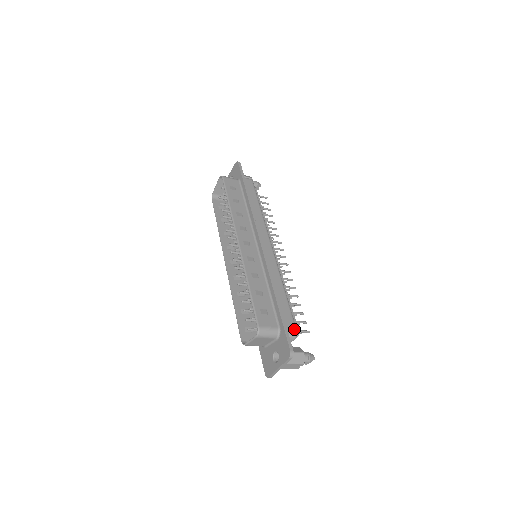
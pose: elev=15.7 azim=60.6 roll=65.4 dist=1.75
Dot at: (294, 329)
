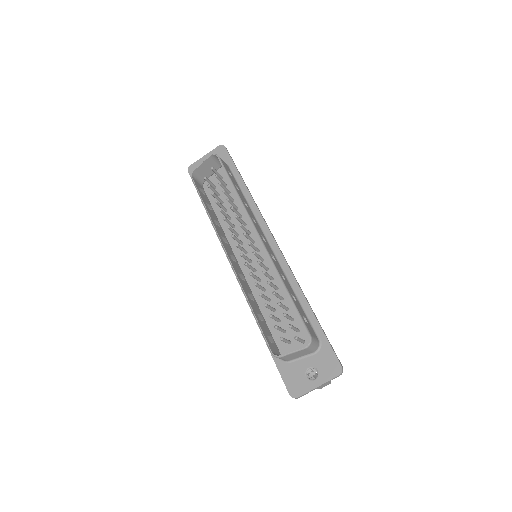
Dot at: occluded
